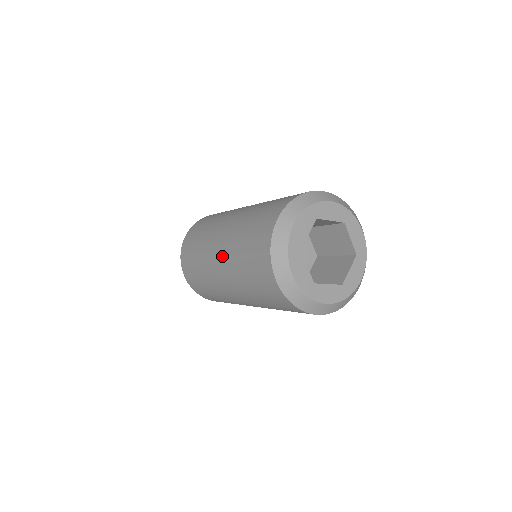
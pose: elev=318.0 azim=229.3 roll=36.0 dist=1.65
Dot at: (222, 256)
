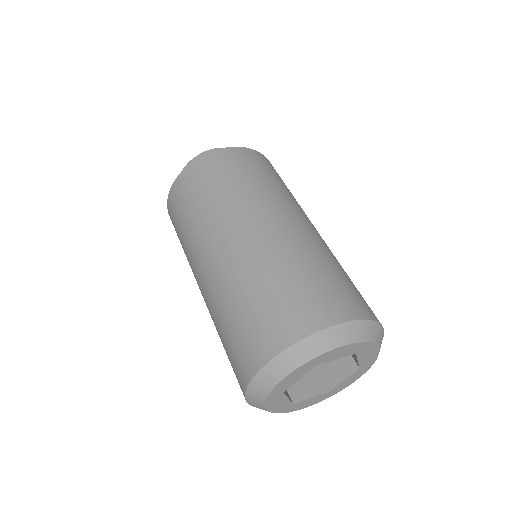
Dot at: (204, 294)
